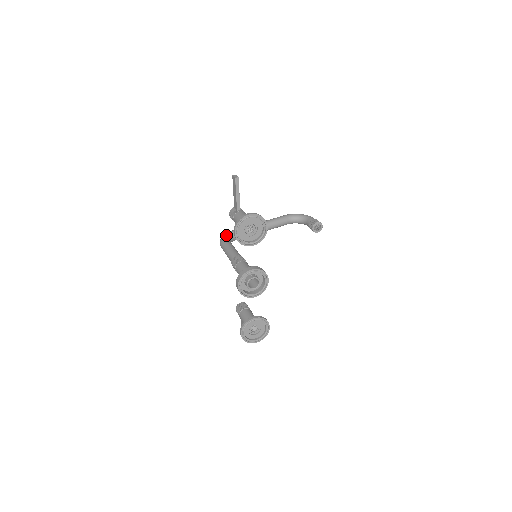
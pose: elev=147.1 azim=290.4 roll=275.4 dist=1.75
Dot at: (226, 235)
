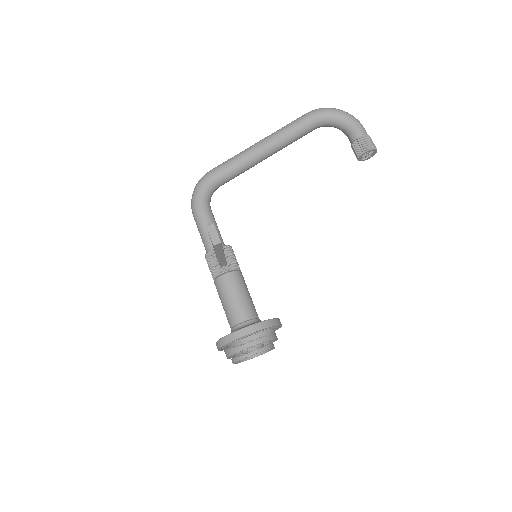
Dot at: (201, 191)
